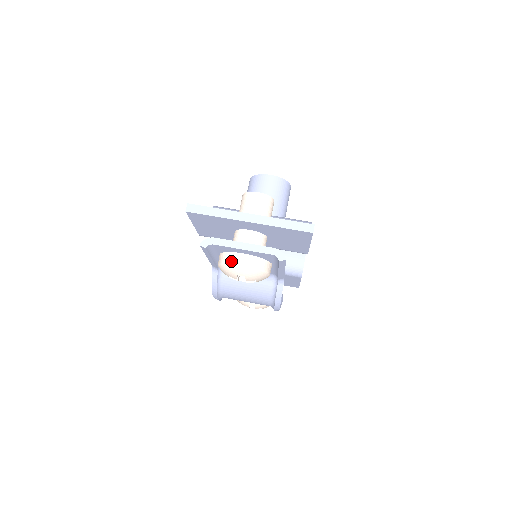
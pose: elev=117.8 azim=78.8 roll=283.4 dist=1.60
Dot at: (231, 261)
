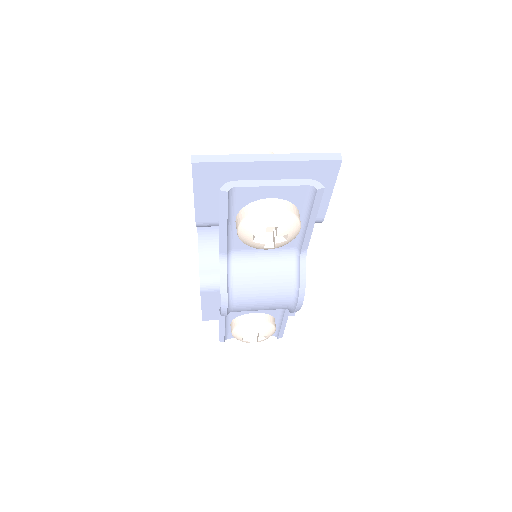
Dot at: (258, 209)
